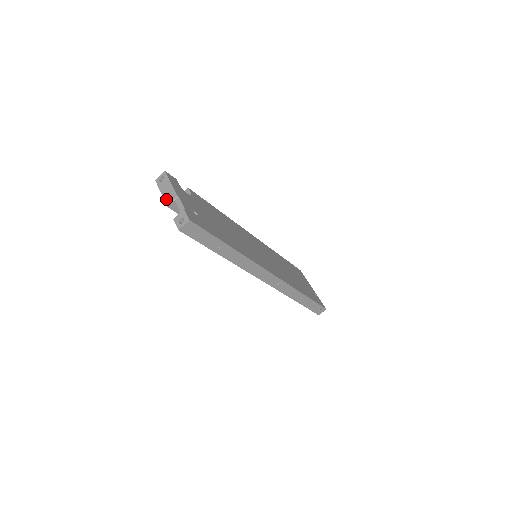
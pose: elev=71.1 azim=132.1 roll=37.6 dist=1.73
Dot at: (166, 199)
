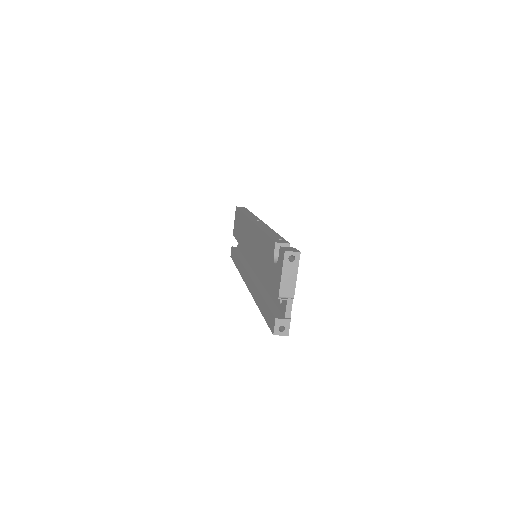
Dot at: (282, 289)
